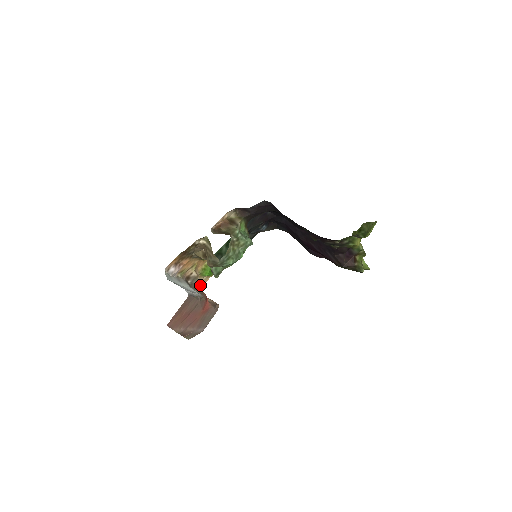
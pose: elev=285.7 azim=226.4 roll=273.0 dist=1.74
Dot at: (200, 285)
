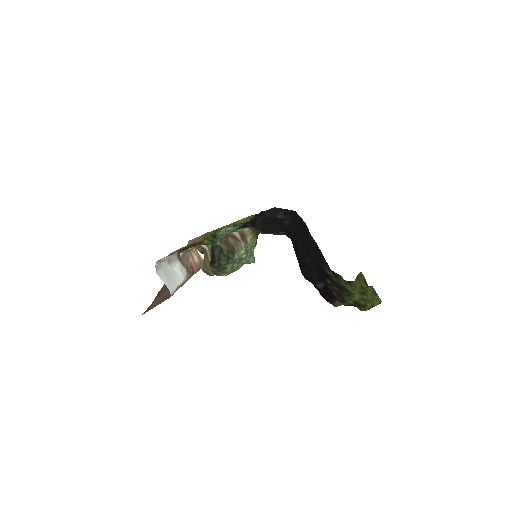
Dot at: occluded
